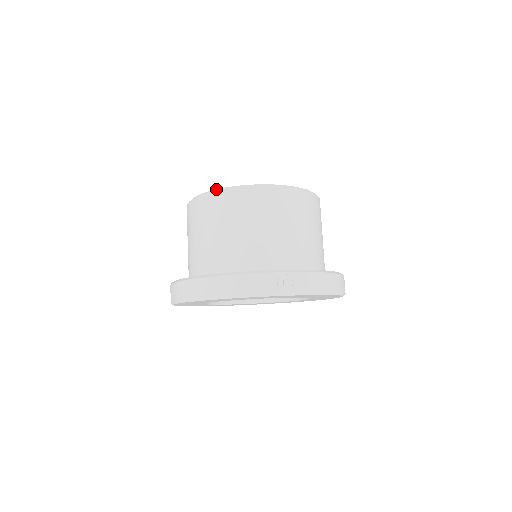
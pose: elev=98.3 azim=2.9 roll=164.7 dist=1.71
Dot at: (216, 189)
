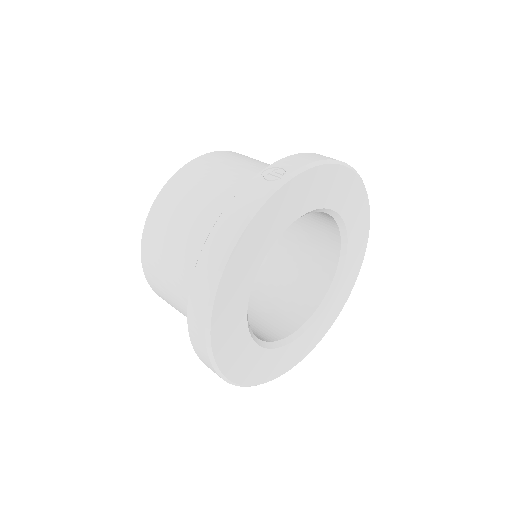
Dot at: (147, 217)
